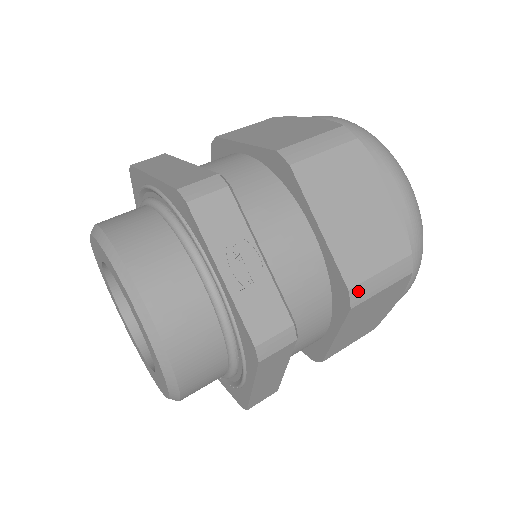
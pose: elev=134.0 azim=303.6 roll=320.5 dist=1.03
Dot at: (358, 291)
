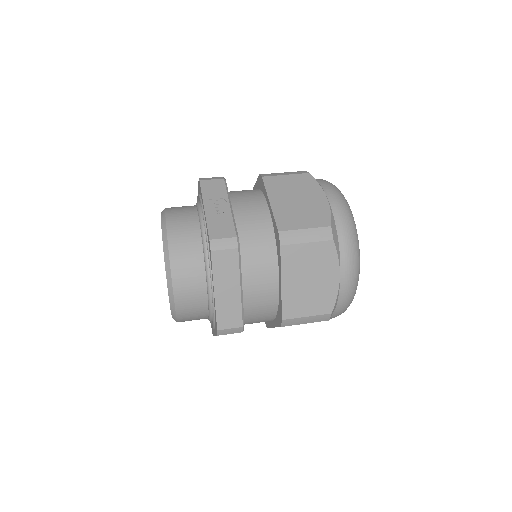
Dot at: (286, 235)
